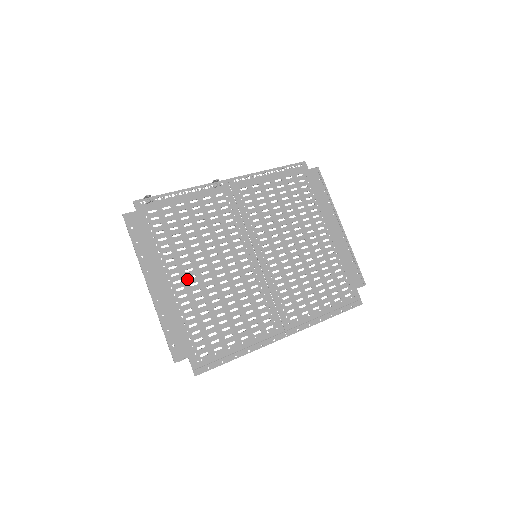
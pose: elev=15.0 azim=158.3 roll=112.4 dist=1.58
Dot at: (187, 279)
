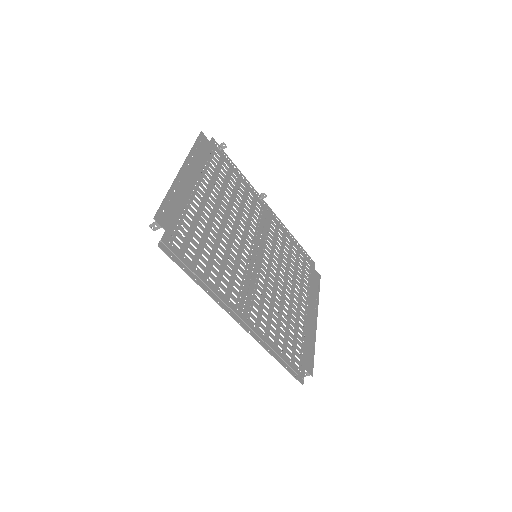
Dot at: (207, 201)
